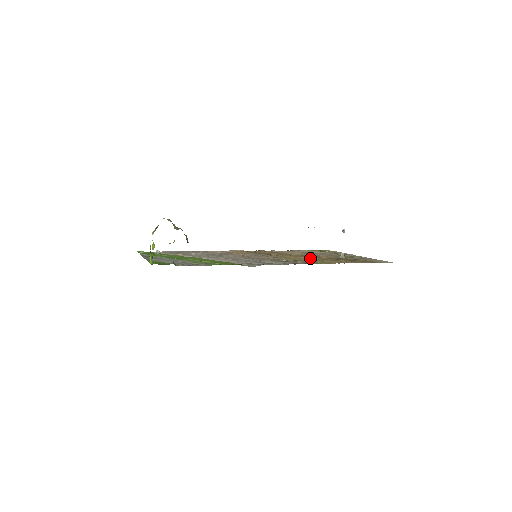
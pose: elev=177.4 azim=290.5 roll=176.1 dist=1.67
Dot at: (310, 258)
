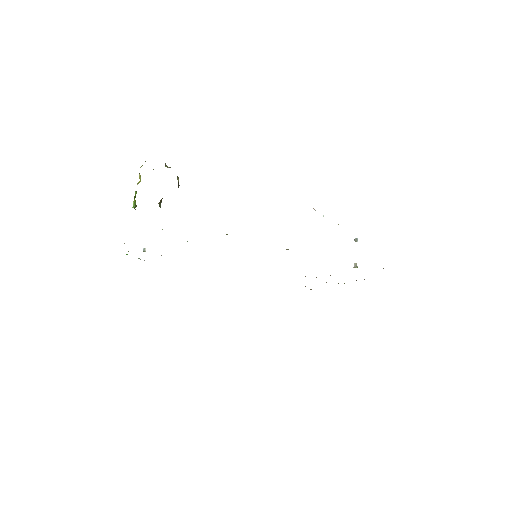
Dot at: occluded
